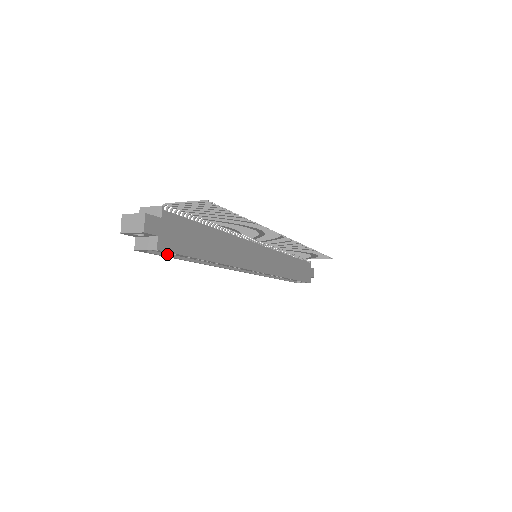
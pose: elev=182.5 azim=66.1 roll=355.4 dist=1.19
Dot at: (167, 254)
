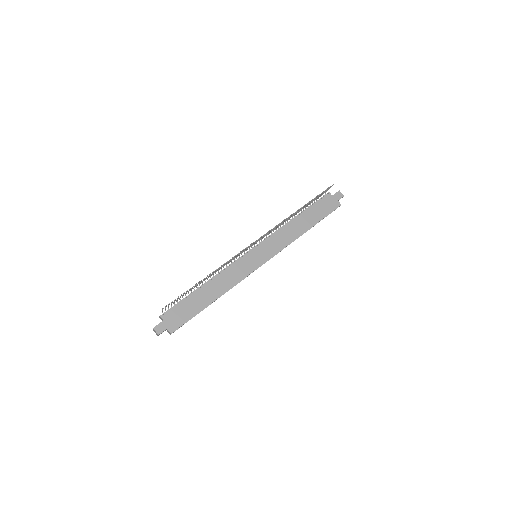
Dot at: occluded
